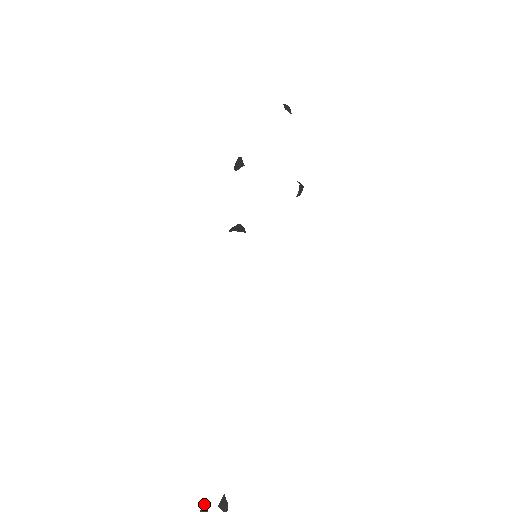
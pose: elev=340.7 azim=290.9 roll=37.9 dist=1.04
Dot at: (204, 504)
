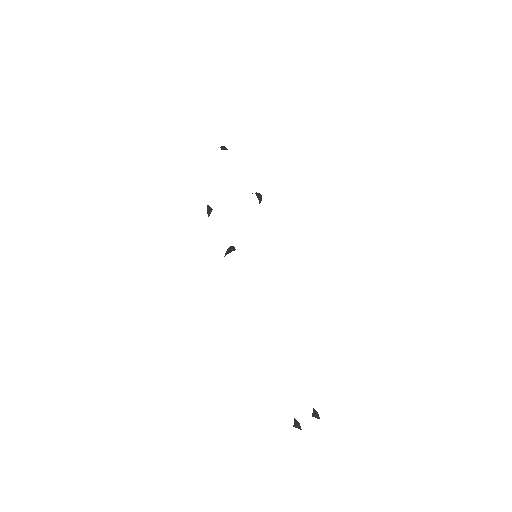
Dot at: (294, 419)
